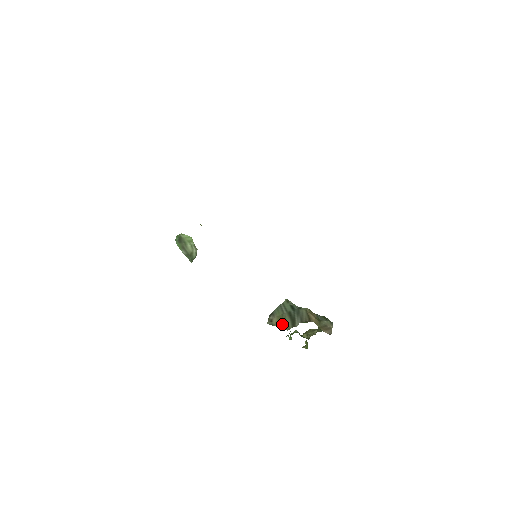
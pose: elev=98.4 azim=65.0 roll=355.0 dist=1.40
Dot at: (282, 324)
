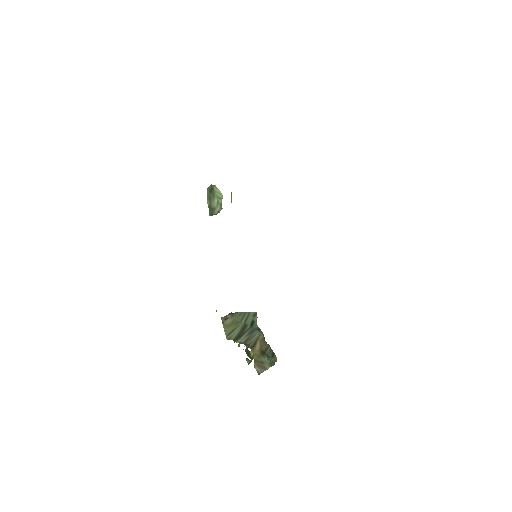
Dot at: (229, 330)
